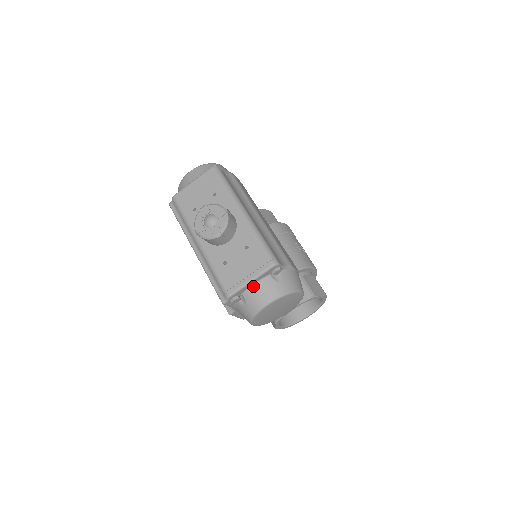
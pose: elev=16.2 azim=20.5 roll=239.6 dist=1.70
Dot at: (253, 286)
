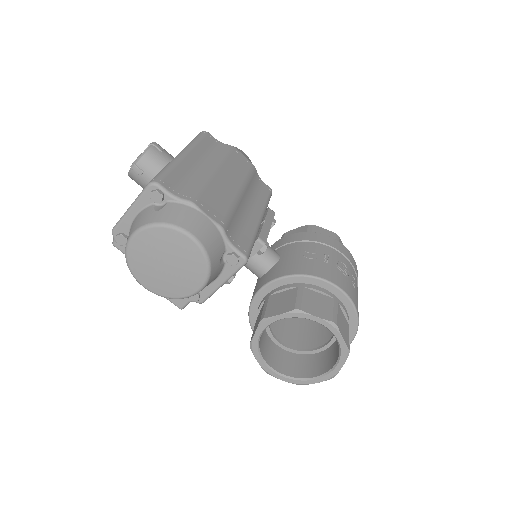
Dot at: (135, 218)
